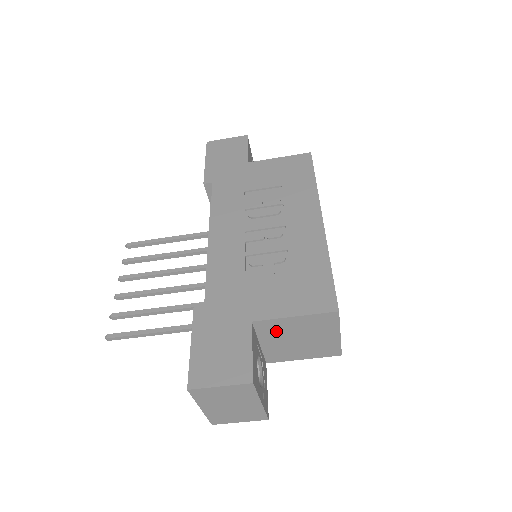
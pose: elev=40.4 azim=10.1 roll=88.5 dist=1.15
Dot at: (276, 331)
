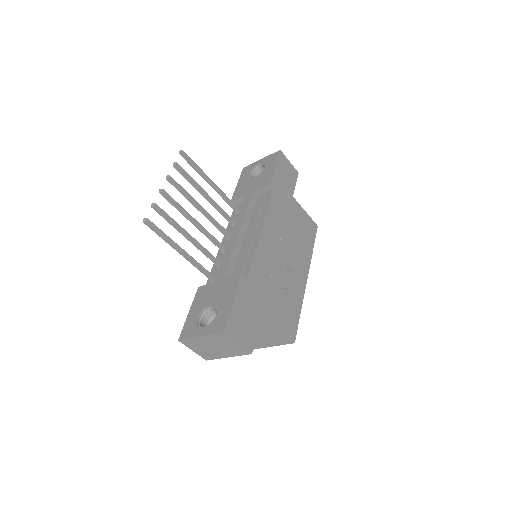
Dot at: occluded
